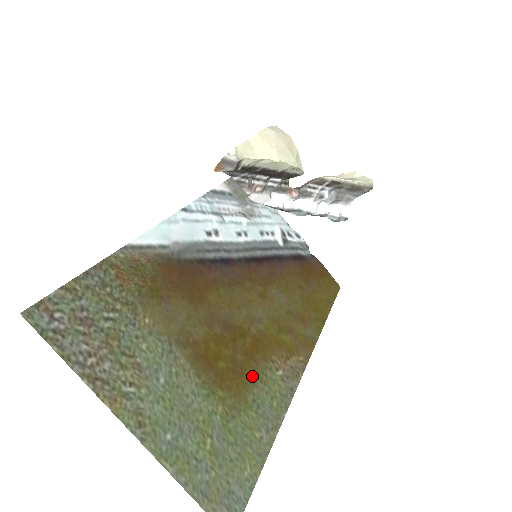
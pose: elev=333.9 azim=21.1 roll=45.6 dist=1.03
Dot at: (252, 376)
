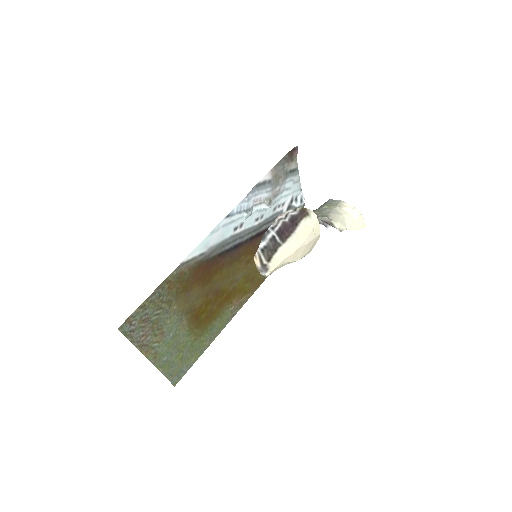
Dot at: (216, 316)
